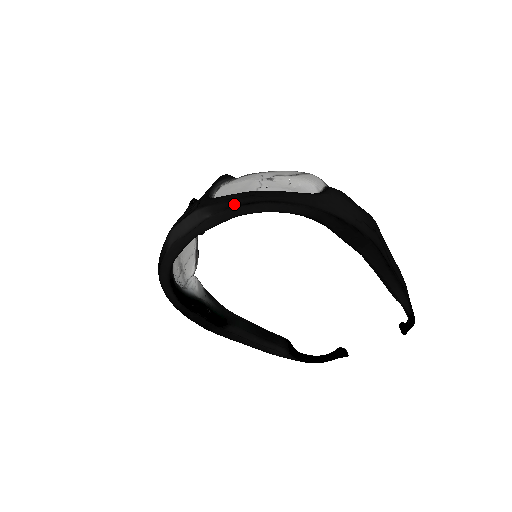
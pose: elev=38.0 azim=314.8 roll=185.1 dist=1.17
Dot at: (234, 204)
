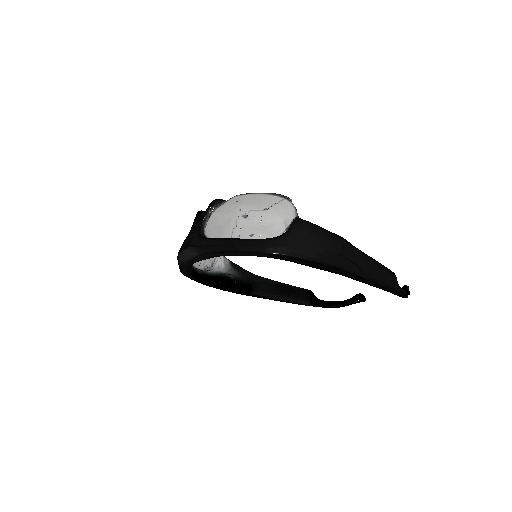
Dot at: (212, 251)
